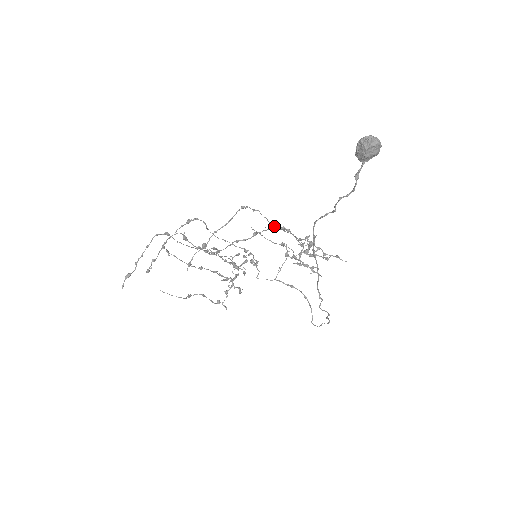
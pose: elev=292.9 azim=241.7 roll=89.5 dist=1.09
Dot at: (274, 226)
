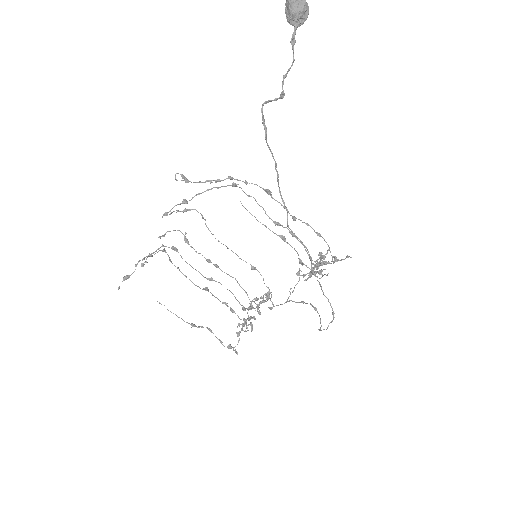
Dot at: (274, 223)
